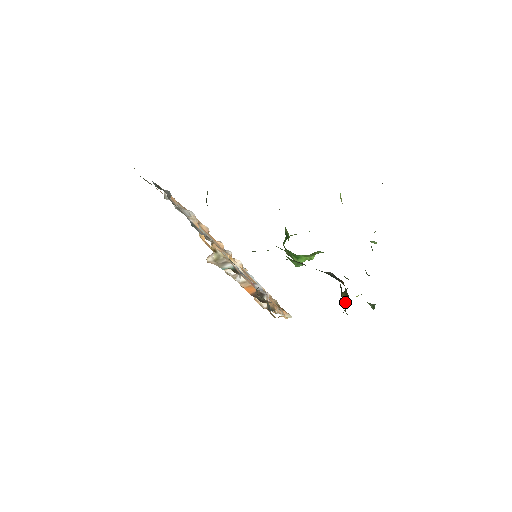
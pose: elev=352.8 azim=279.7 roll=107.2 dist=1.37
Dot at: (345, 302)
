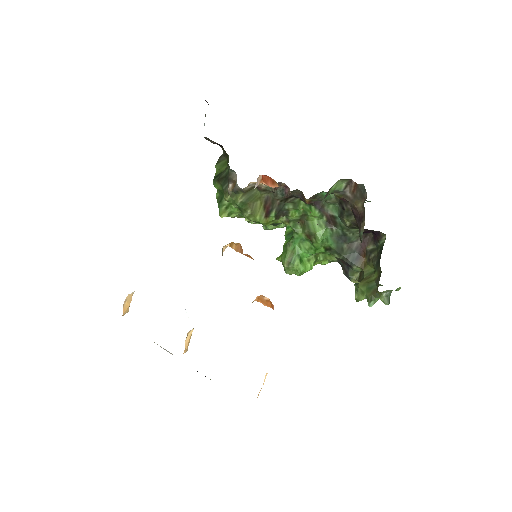
Dot at: (371, 279)
